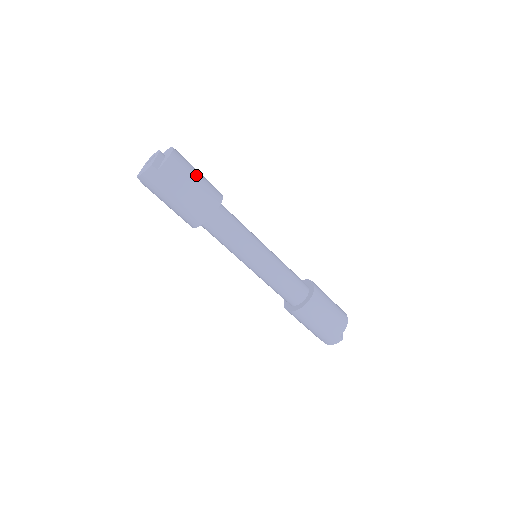
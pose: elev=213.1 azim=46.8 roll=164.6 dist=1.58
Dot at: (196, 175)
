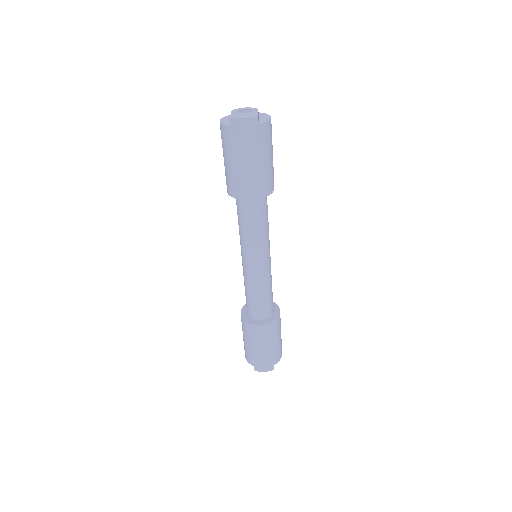
Dot at: occluded
